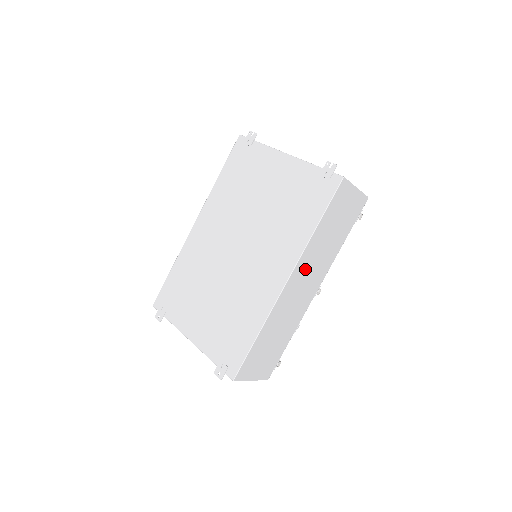
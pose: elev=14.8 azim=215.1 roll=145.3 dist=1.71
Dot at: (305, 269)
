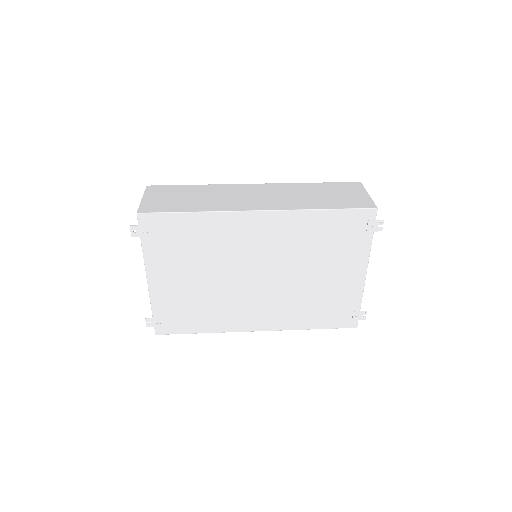
Dot at: occluded
